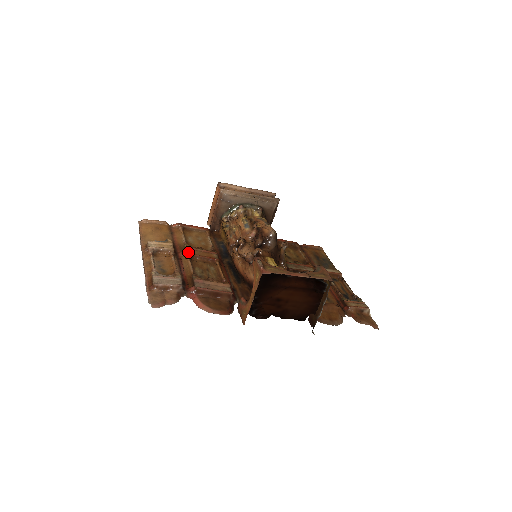
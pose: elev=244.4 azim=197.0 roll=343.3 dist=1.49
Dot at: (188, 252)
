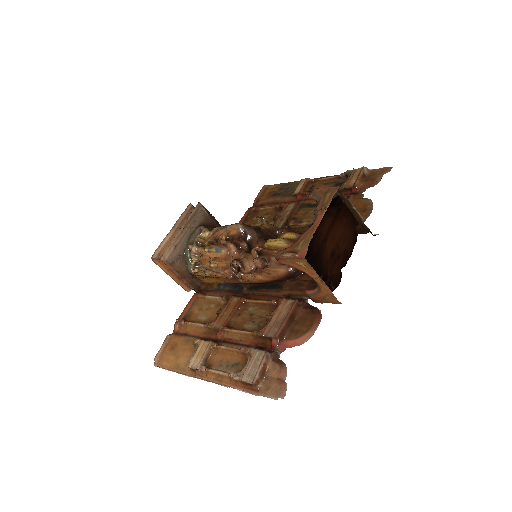
Dot at: (220, 327)
